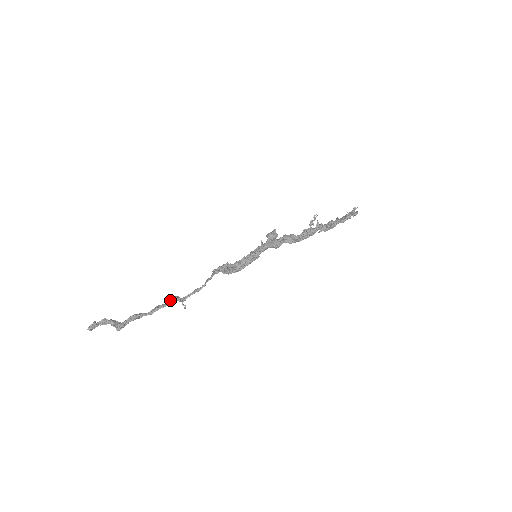
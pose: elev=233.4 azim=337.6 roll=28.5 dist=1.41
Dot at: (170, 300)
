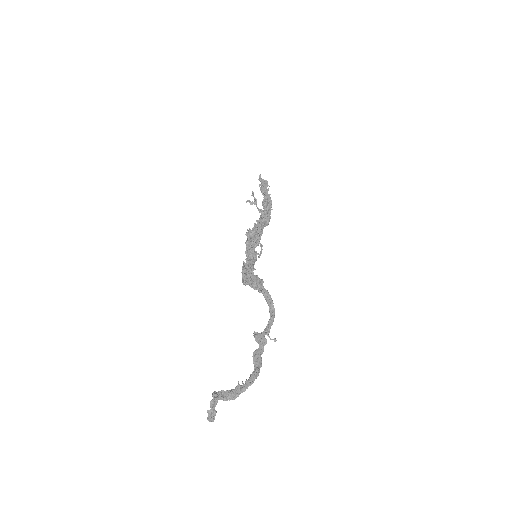
Dot at: (262, 341)
